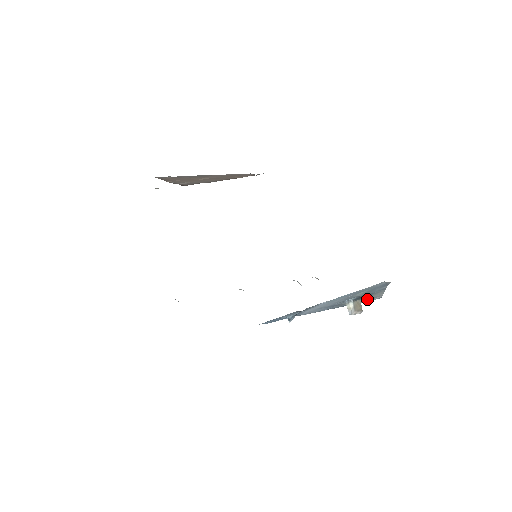
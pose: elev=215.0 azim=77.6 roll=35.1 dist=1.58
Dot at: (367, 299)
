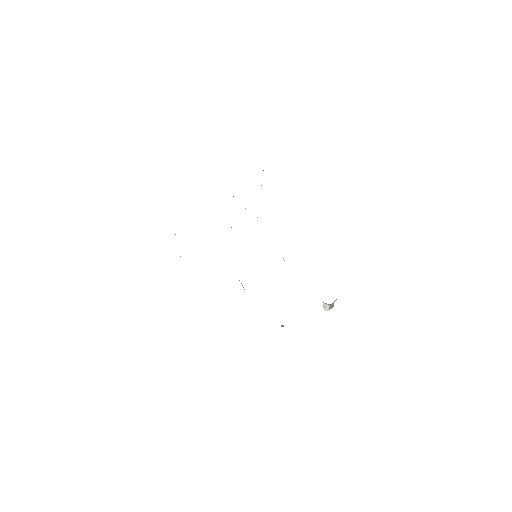
Dot at: occluded
